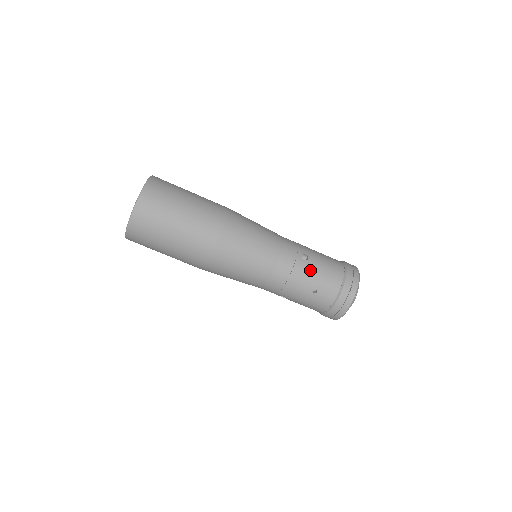
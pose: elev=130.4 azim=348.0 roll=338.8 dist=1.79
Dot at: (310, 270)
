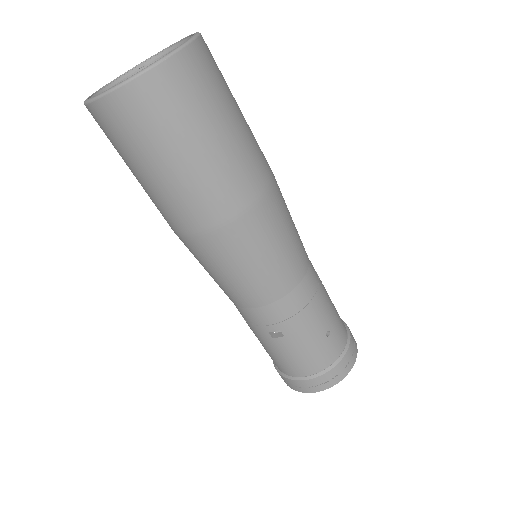
Dot at: (328, 300)
